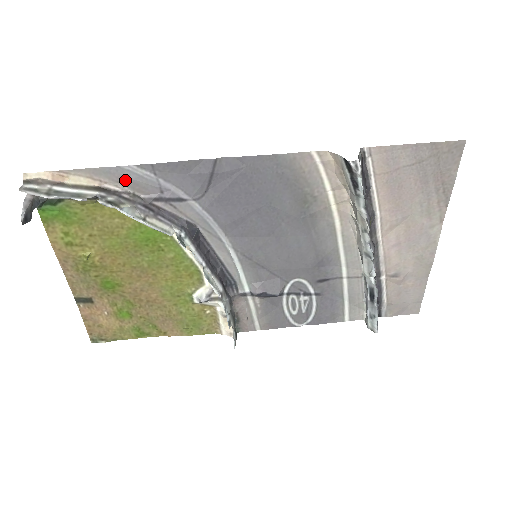
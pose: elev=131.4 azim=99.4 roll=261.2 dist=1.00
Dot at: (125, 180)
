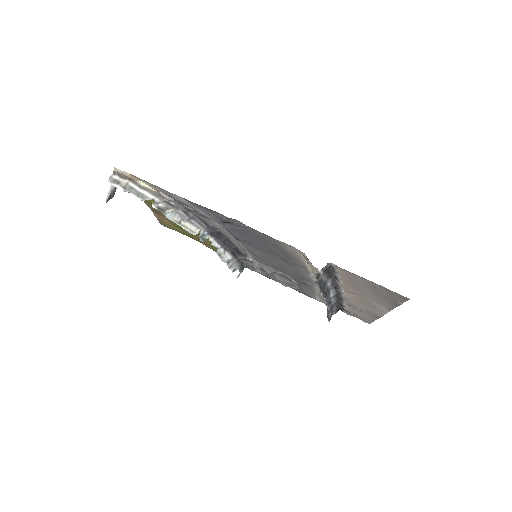
Dot at: (173, 197)
